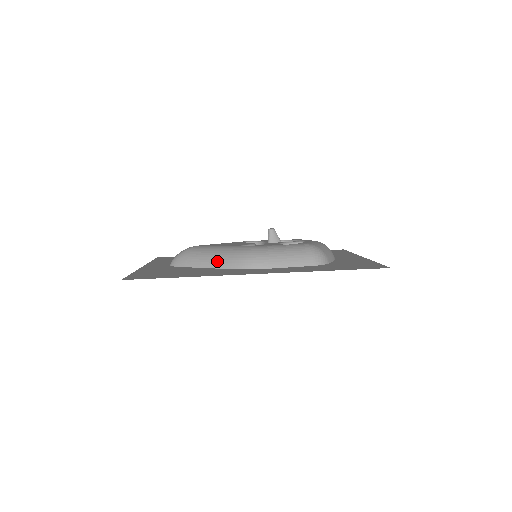
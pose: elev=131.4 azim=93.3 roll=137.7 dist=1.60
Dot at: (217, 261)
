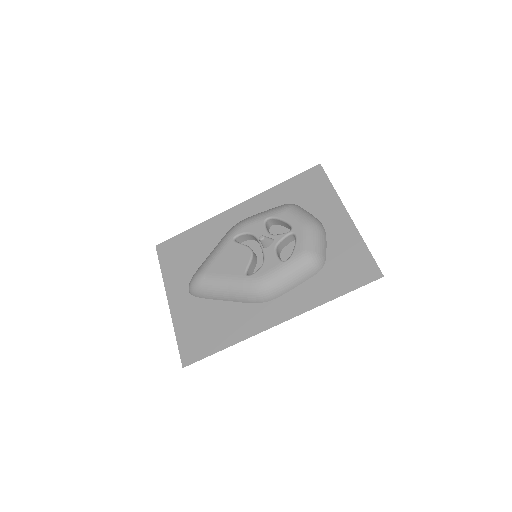
Dot at: (234, 298)
